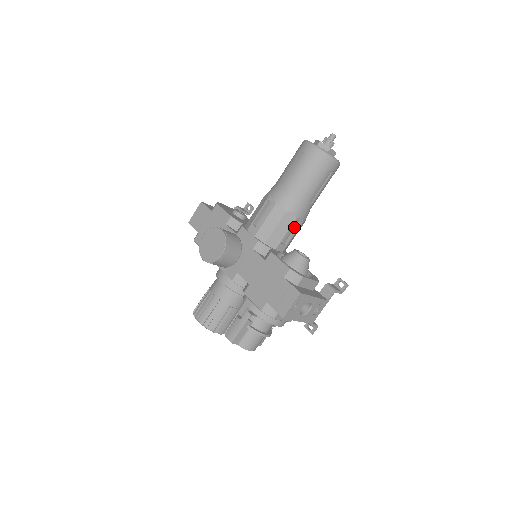
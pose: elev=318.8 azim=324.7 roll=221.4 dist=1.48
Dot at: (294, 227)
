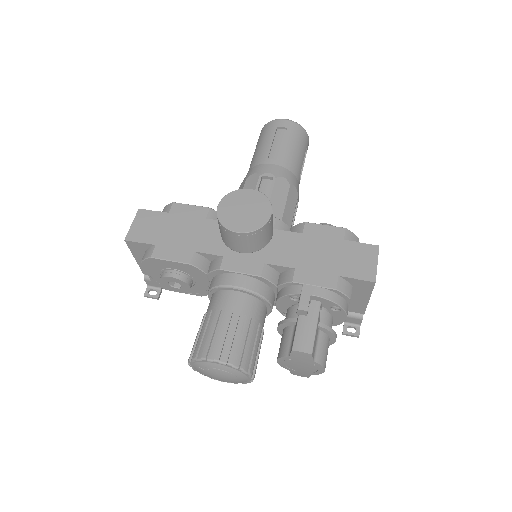
Dot at: occluded
